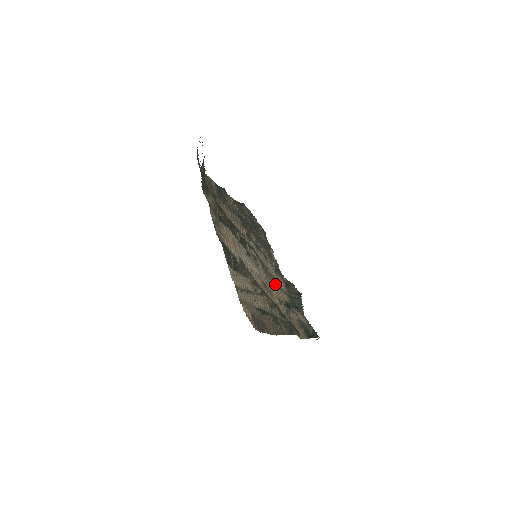
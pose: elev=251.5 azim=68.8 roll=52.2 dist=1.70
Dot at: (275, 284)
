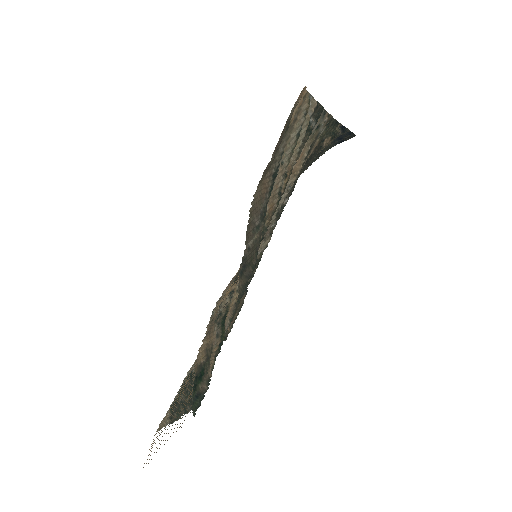
Dot at: occluded
